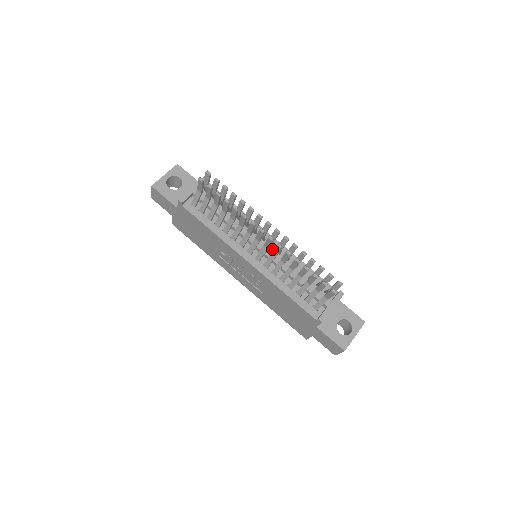
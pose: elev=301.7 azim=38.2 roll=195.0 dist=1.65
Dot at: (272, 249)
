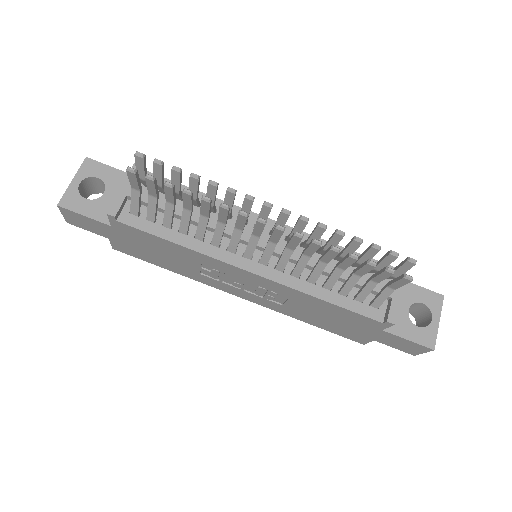
Dot at: occluded
